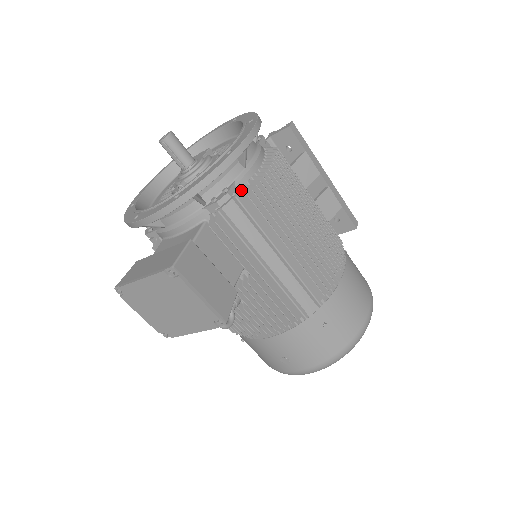
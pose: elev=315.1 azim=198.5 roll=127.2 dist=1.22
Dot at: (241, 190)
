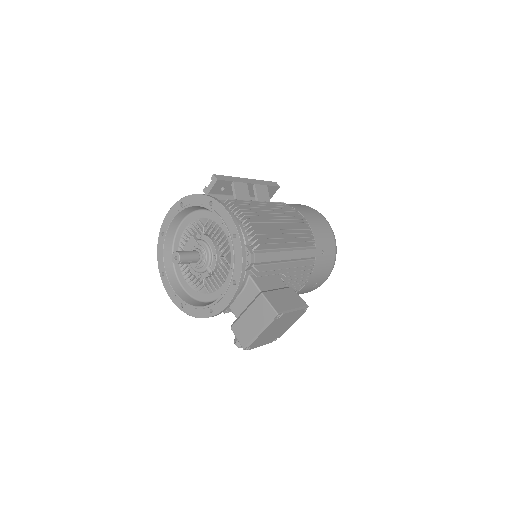
Dot at: (251, 244)
